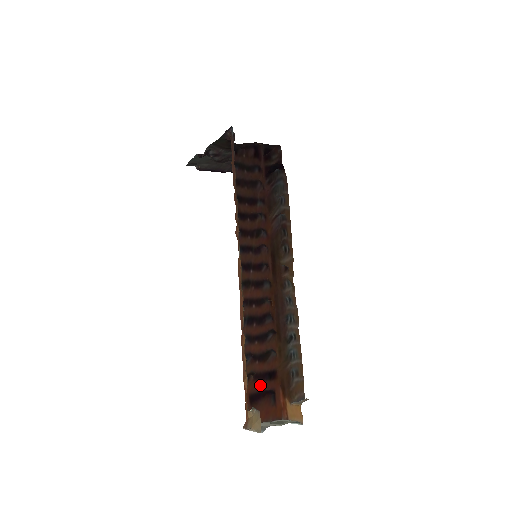
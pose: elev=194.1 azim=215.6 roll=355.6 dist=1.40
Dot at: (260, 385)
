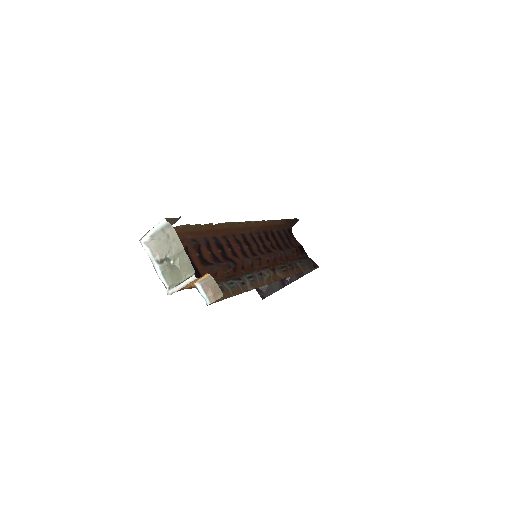
Dot at: occluded
